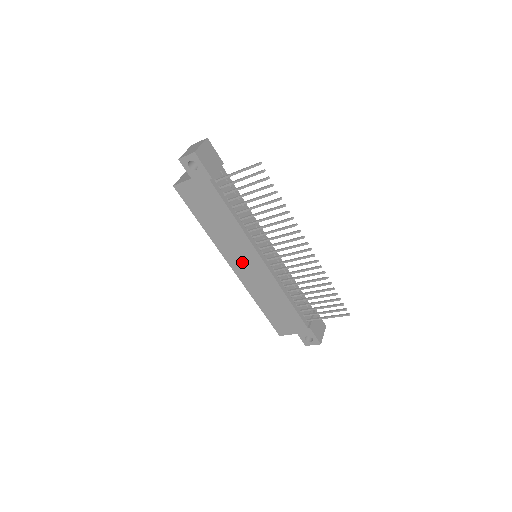
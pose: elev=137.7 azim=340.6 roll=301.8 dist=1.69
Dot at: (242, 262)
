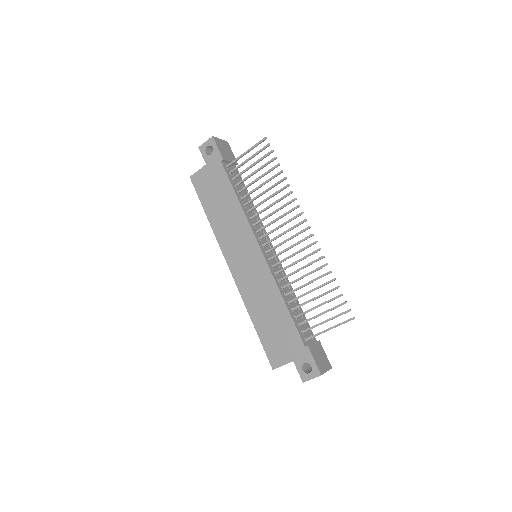
Dot at: (240, 256)
